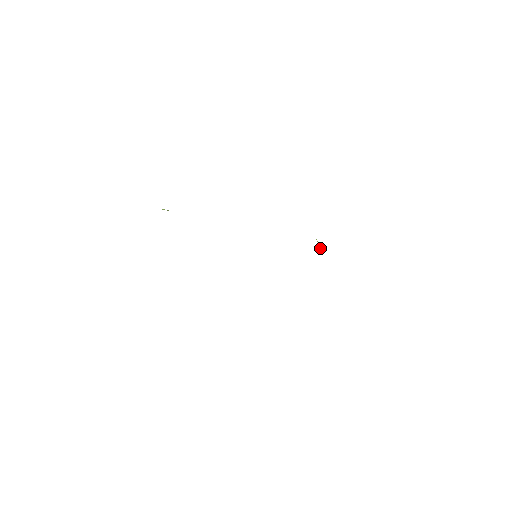
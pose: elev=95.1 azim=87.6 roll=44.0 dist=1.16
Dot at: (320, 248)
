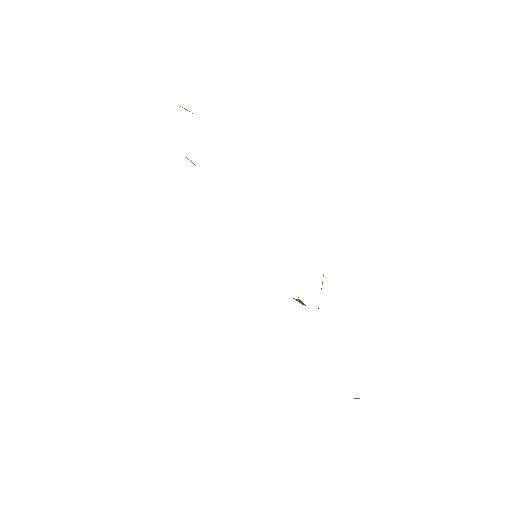
Dot at: occluded
